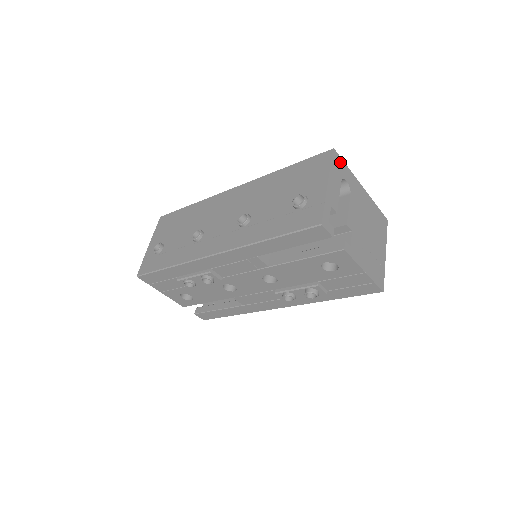
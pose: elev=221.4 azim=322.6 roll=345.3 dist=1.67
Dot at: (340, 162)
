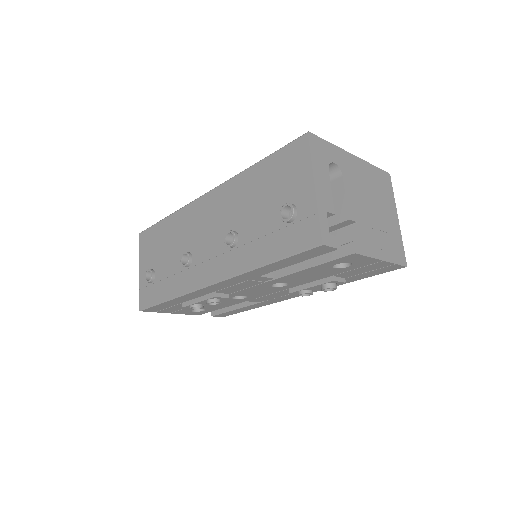
Dot at: (320, 144)
